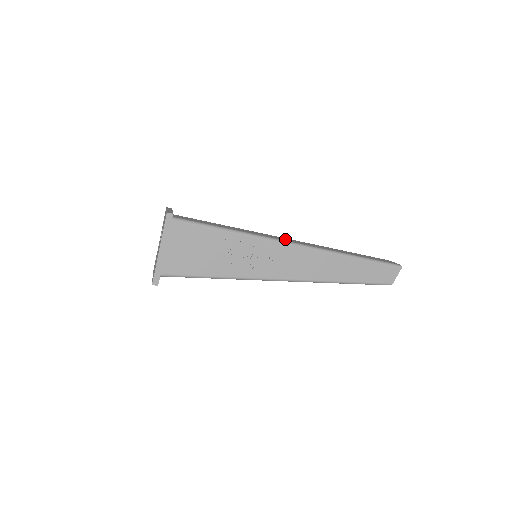
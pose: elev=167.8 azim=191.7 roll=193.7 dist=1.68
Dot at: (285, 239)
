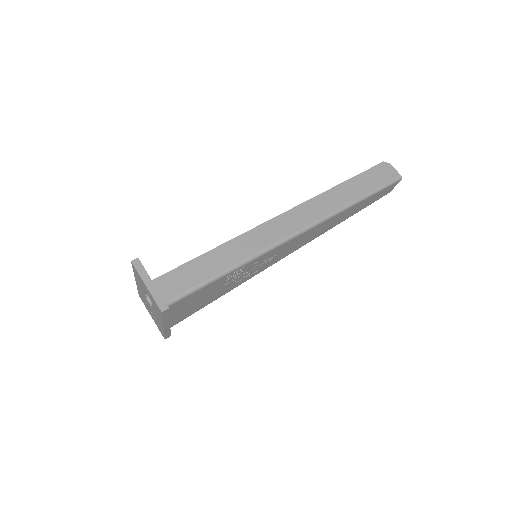
Dot at: (283, 226)
